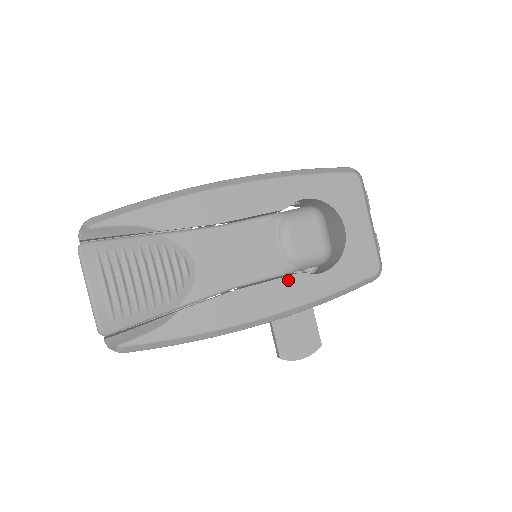
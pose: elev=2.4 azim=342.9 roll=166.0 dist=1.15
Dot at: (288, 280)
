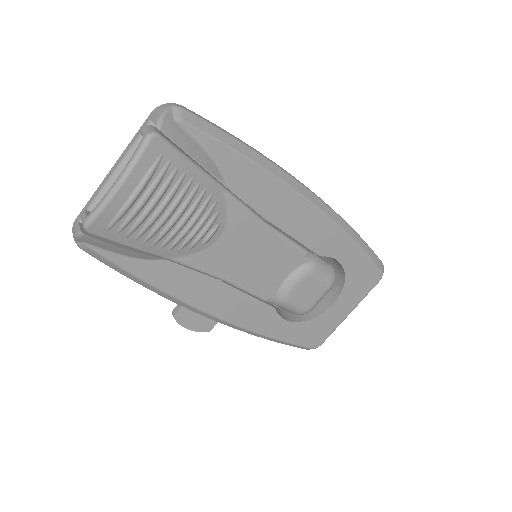
Dot at: (262, 306)
